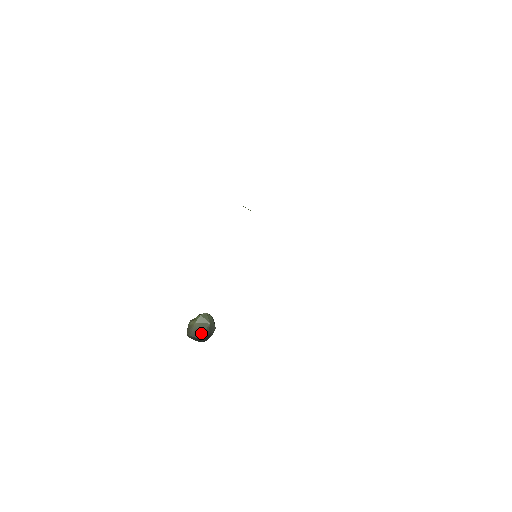
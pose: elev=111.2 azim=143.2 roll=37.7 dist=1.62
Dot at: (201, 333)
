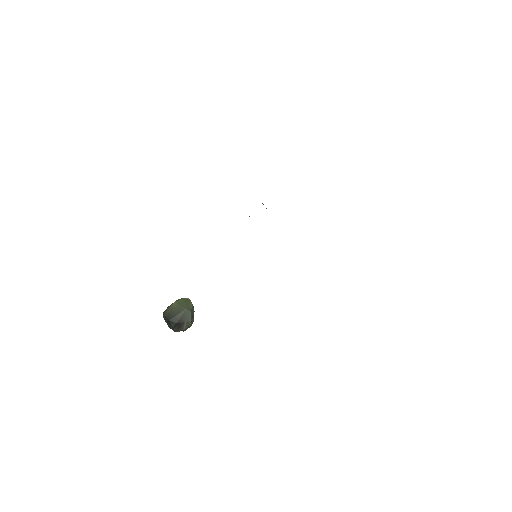
Dot at: (174, 315)
